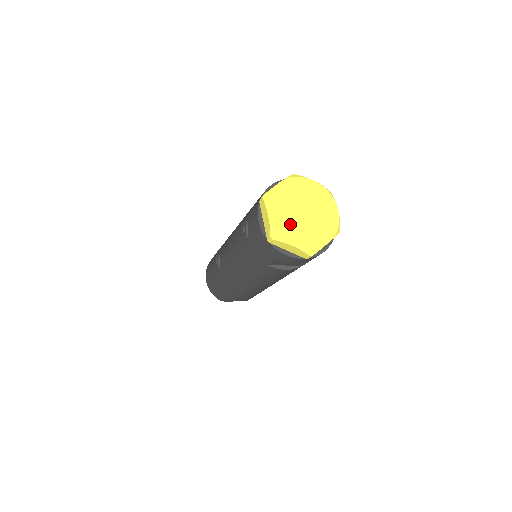
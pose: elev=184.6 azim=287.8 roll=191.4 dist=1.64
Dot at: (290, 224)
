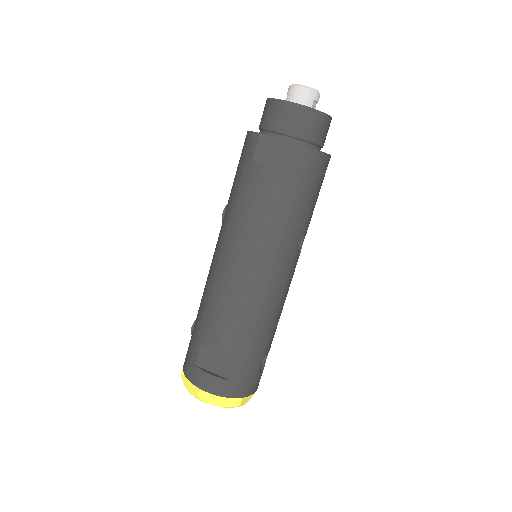
Dot at: occluded
